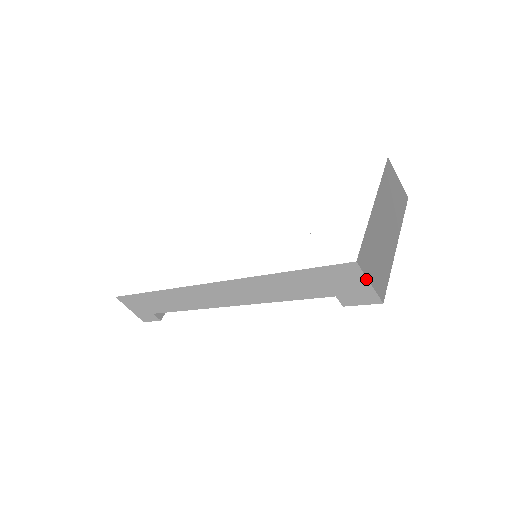
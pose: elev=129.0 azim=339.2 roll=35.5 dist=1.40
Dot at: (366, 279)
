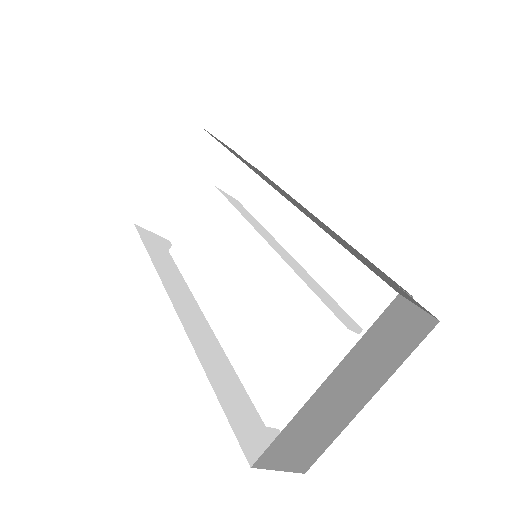
Dot at: (273, 468)
